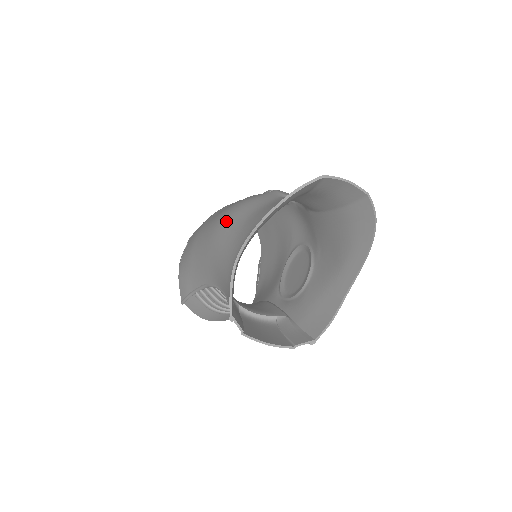
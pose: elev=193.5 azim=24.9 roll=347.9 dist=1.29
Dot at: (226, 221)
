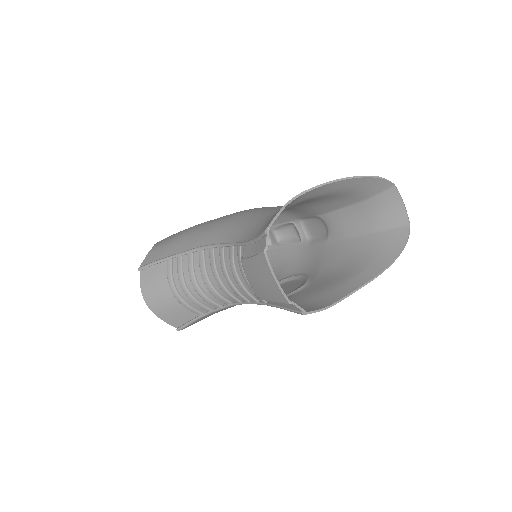
Dot at: occluded
